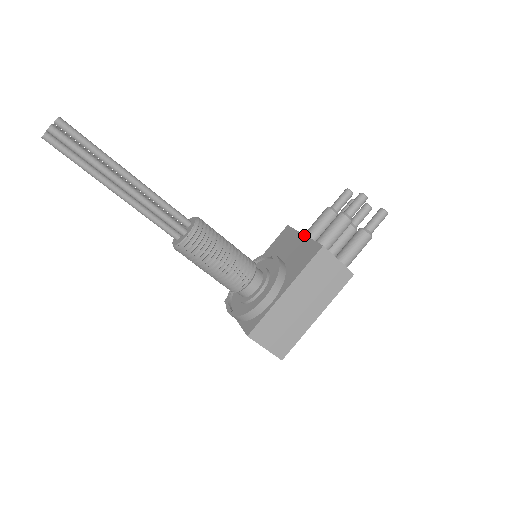
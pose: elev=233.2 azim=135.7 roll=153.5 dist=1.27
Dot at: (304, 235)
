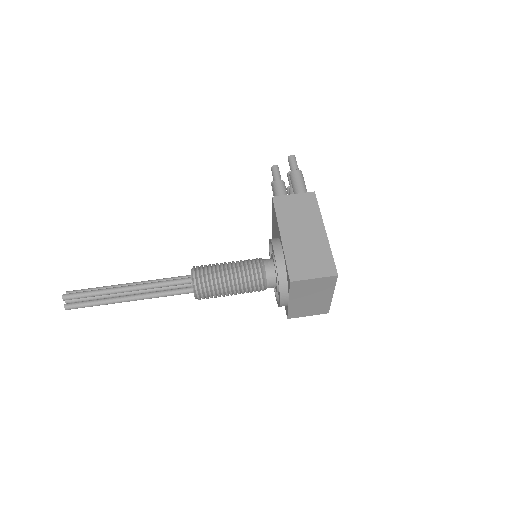
Dot at: (272, 220)
